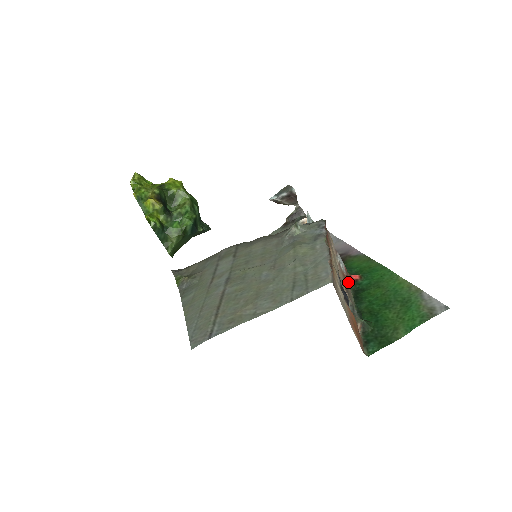
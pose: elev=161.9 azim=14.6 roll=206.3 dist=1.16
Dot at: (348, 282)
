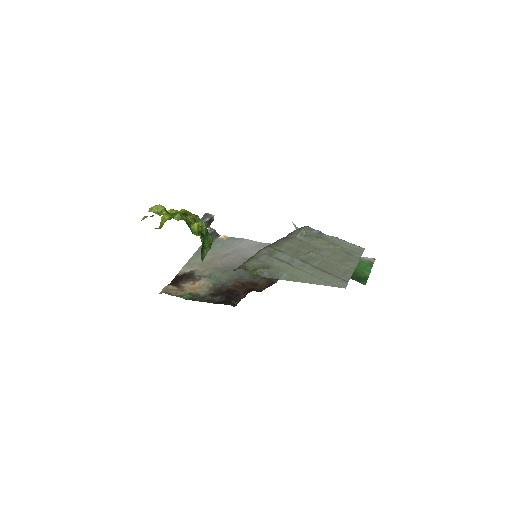
Dot at: occluded
